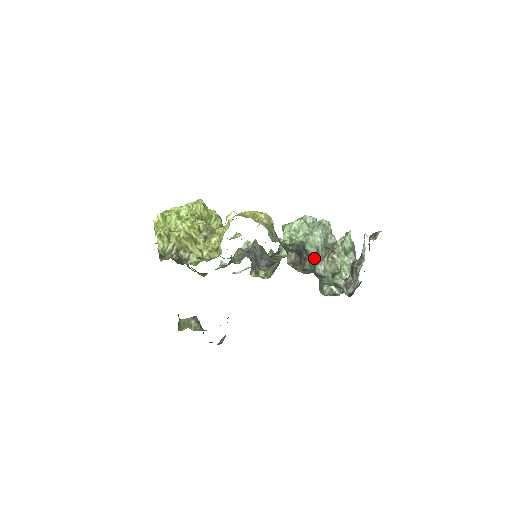
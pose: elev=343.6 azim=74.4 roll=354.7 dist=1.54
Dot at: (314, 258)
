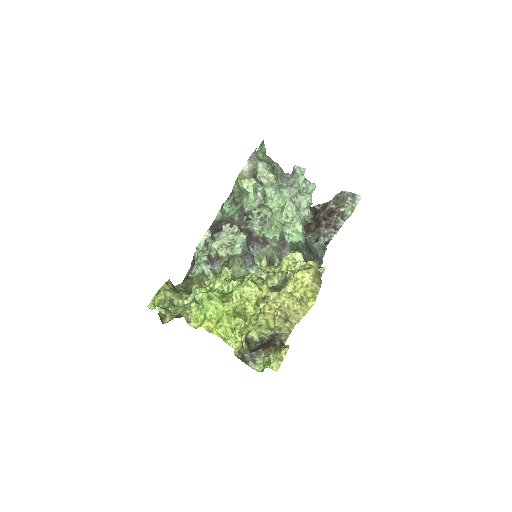
Dot at: occluded
